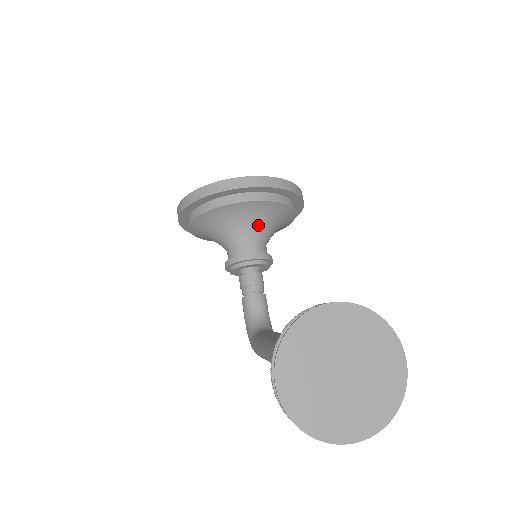
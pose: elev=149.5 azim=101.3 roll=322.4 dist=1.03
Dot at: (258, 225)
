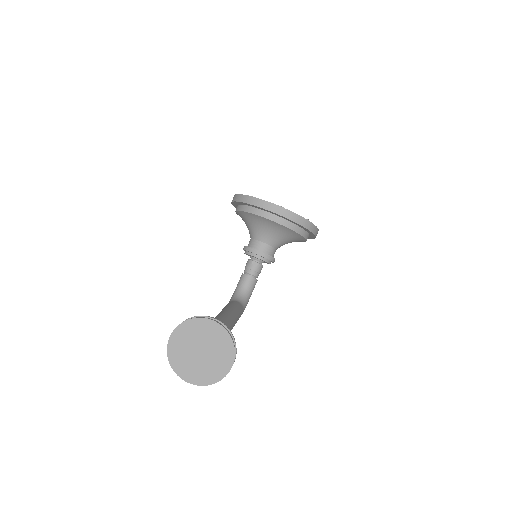
Dot at: (273, 235)
